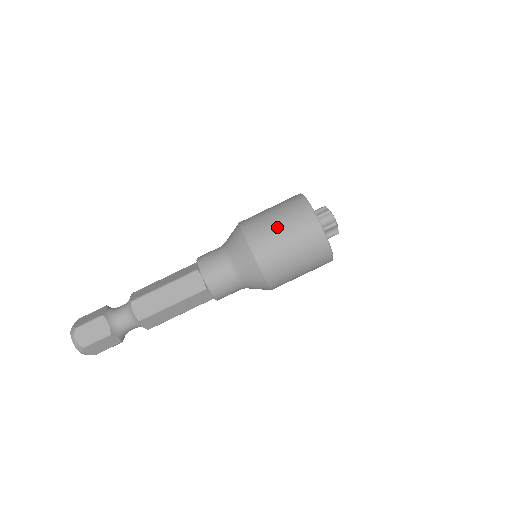
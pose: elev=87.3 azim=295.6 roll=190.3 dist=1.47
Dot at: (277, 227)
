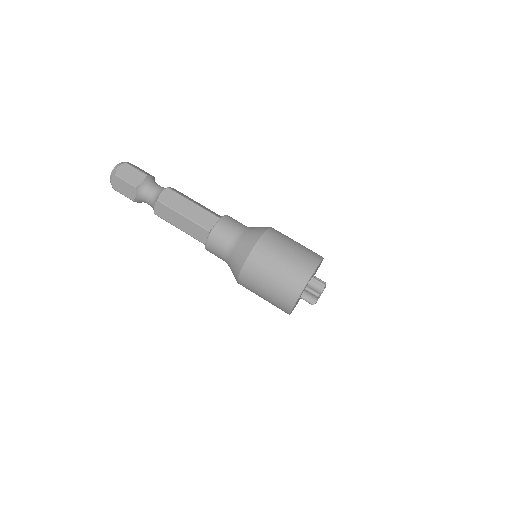
Dot at: (287, 249)
